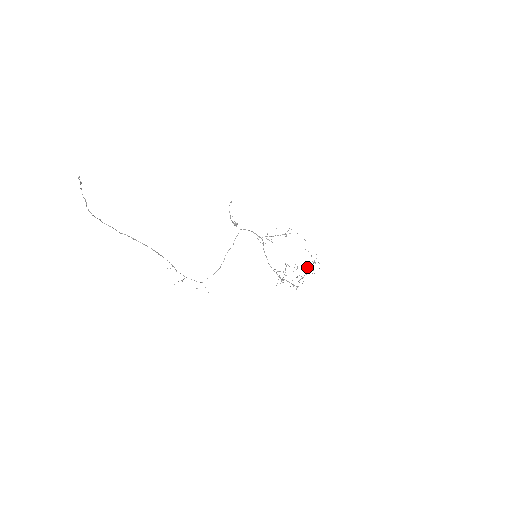
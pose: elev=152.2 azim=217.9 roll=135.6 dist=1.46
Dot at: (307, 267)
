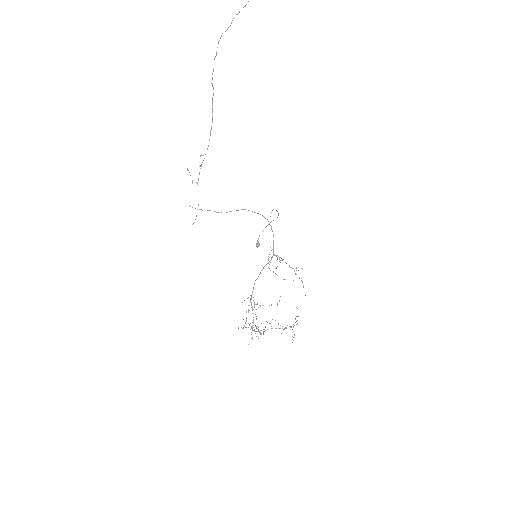
Dot at: occluded
